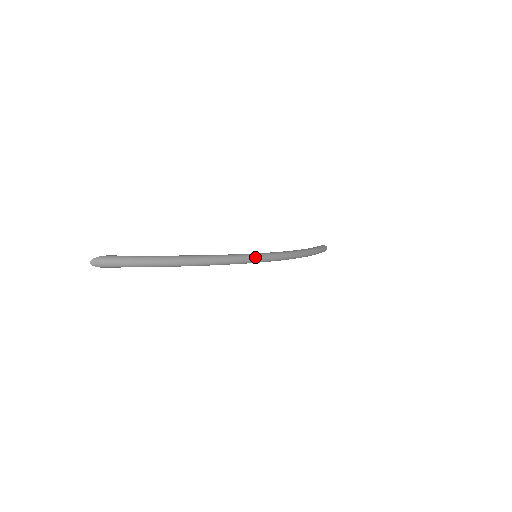
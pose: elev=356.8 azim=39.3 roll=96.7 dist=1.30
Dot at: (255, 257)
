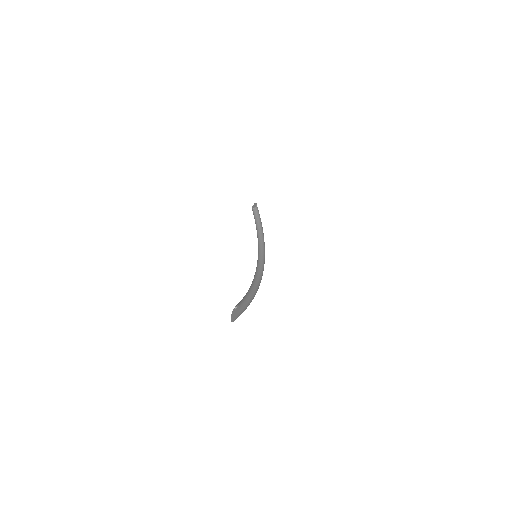
Dot at: occluded
